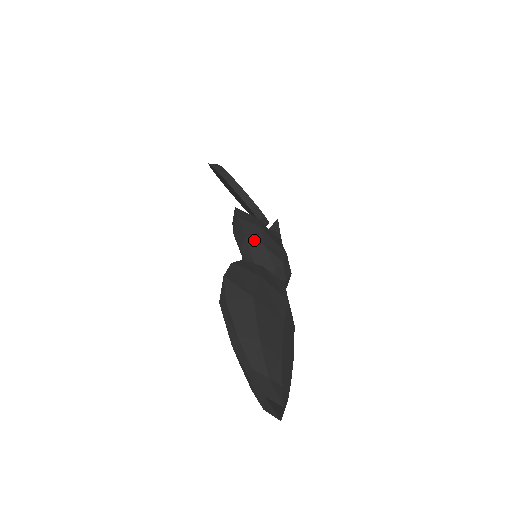
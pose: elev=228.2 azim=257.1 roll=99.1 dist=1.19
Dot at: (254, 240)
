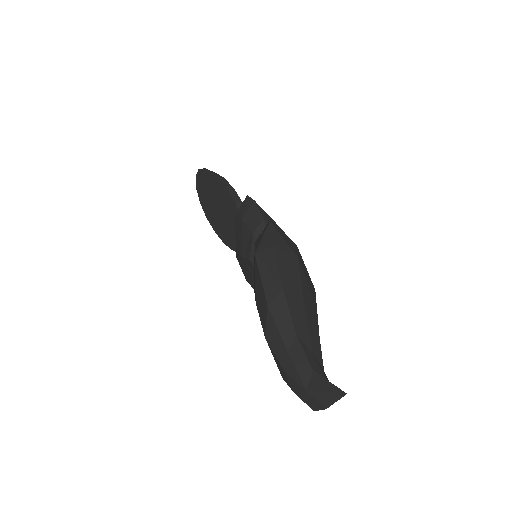
Dot at: occluded
